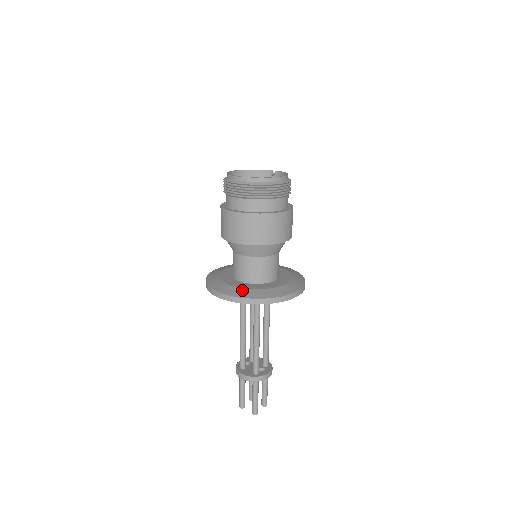
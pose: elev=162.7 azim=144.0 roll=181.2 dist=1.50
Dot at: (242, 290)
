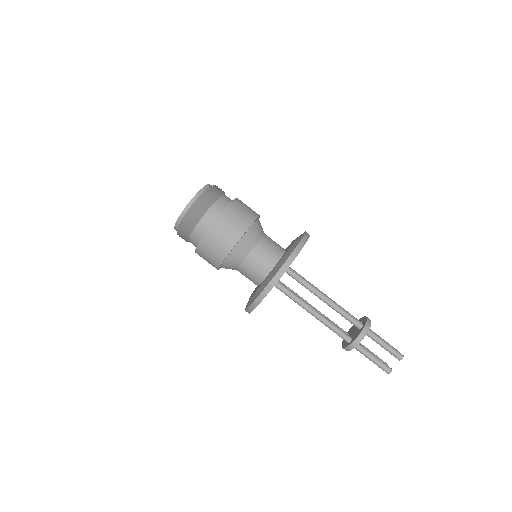
Dot at: (280, 261)
